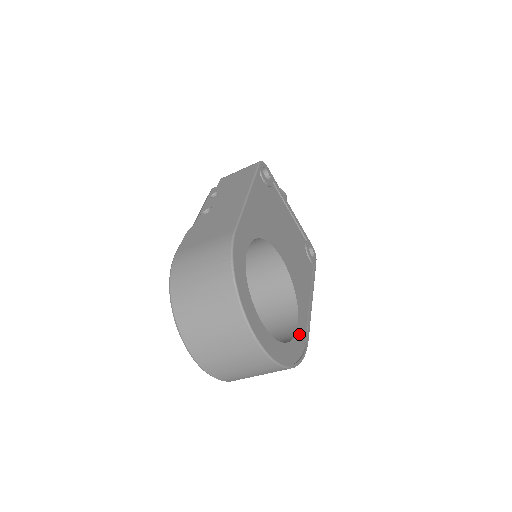
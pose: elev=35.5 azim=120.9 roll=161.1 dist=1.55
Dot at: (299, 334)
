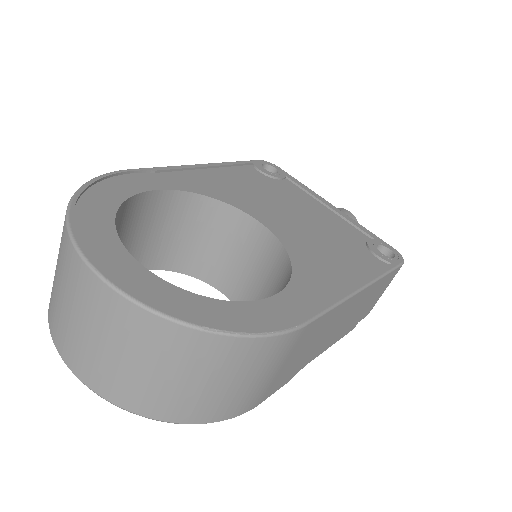
Dot at: (272, 306)
